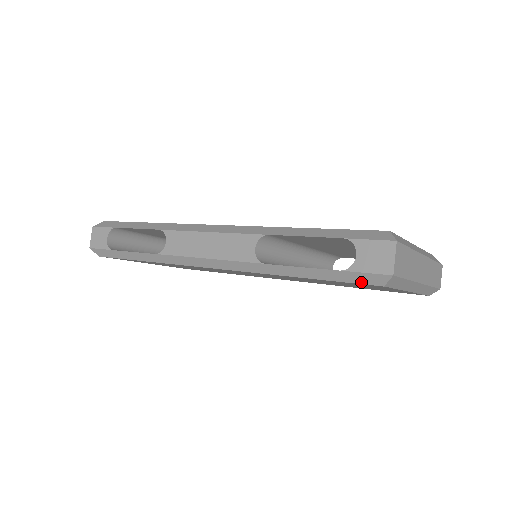
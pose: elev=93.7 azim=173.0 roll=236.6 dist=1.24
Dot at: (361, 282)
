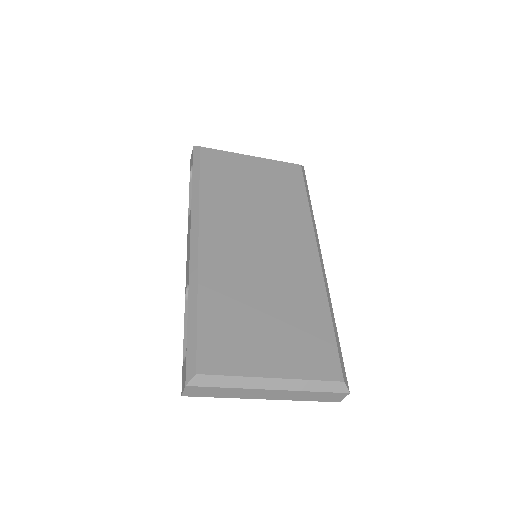
Dot at: occluded
